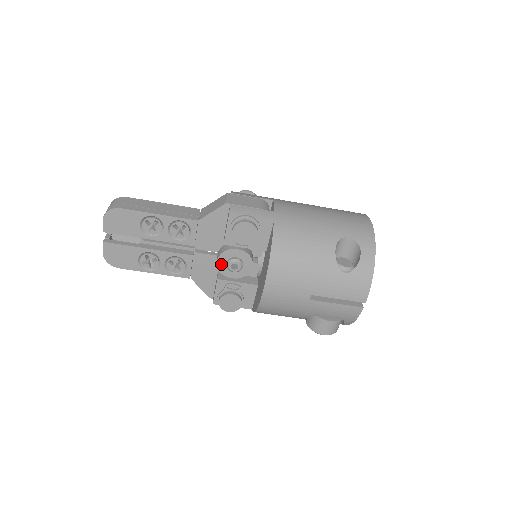
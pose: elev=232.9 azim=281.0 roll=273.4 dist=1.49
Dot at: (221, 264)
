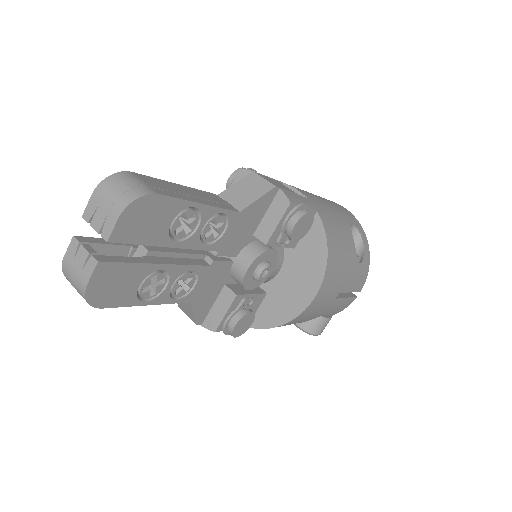
Dot at: (249, 273)
